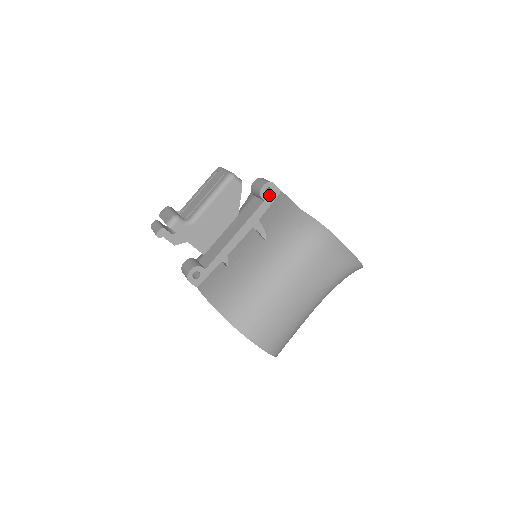
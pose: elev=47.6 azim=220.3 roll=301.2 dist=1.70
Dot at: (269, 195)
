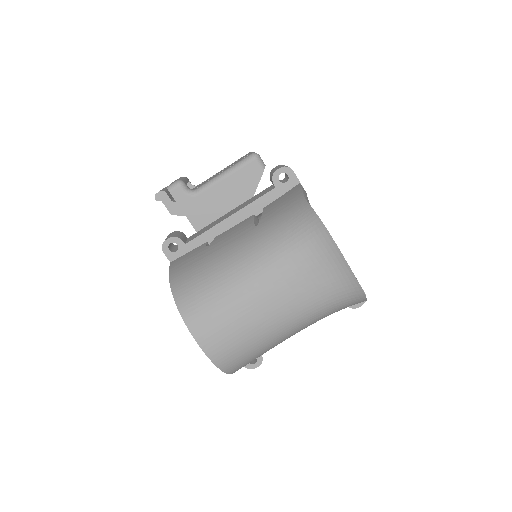
Dot at: (283, 182)
